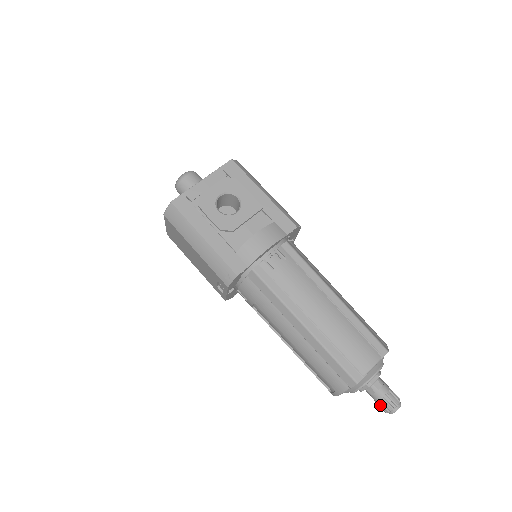
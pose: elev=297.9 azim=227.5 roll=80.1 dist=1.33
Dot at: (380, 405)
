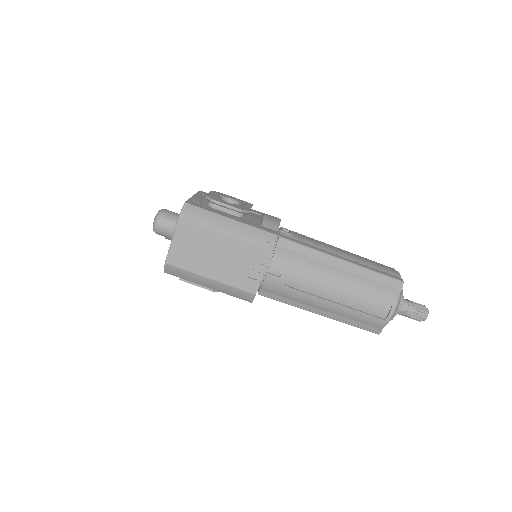
Dot at: (417, 313)
